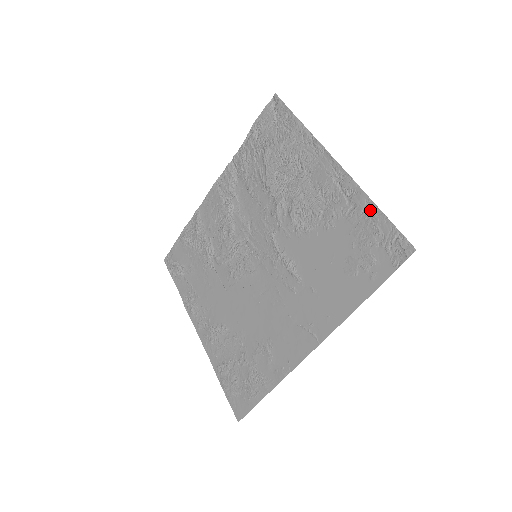
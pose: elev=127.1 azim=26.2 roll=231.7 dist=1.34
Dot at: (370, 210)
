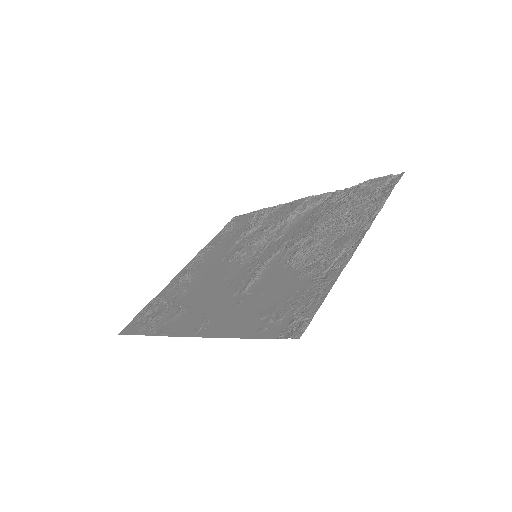
Dot at: (325, 288)
